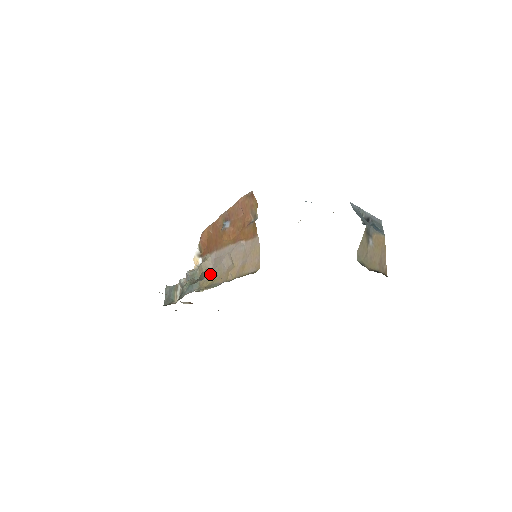
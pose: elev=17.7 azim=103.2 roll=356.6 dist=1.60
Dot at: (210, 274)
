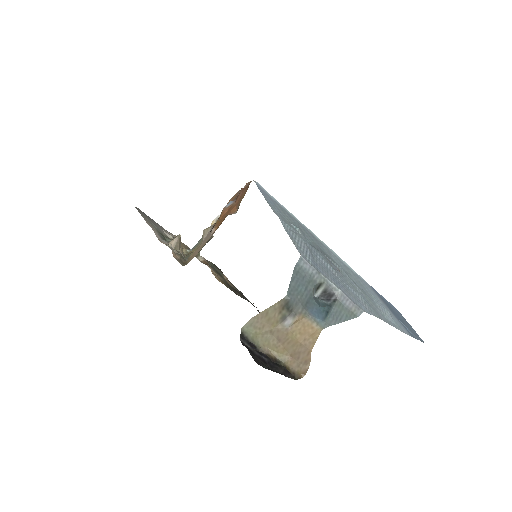
Dot at: (171, 241)
